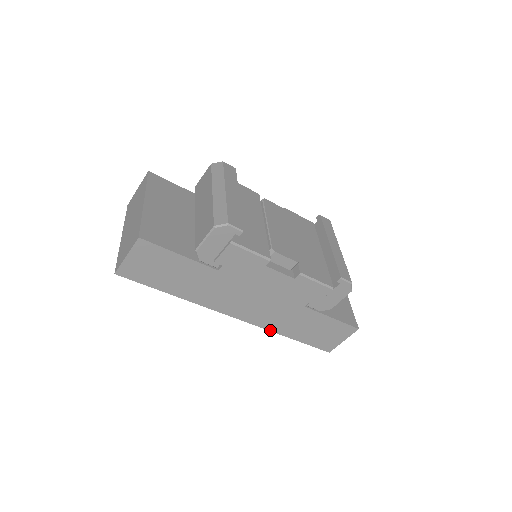
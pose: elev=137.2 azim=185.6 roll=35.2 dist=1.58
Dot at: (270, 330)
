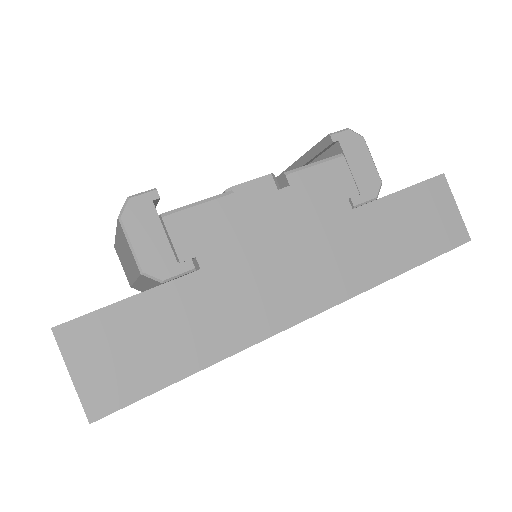
Dot at: (371, 287)
